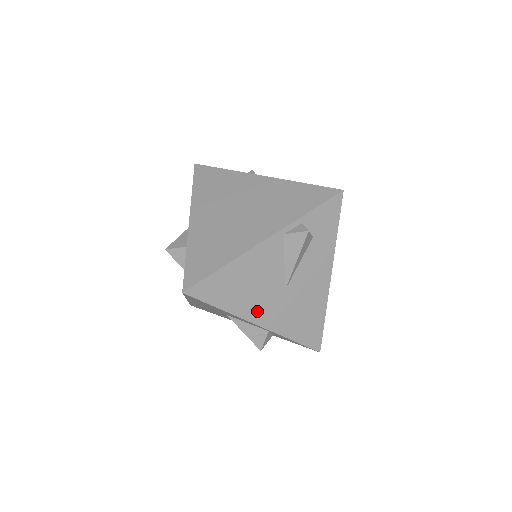
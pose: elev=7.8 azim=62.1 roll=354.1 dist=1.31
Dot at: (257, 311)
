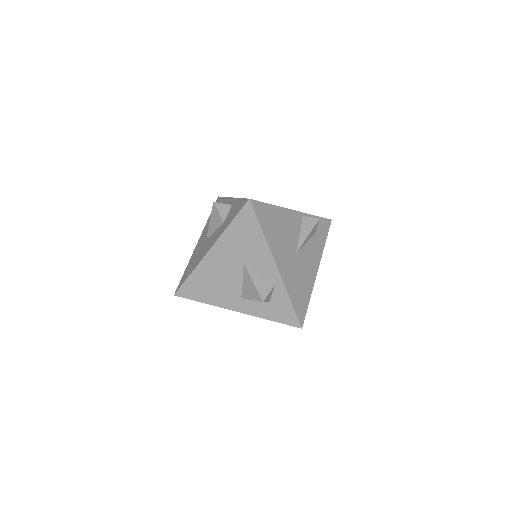
Dot at: (279, 254)
